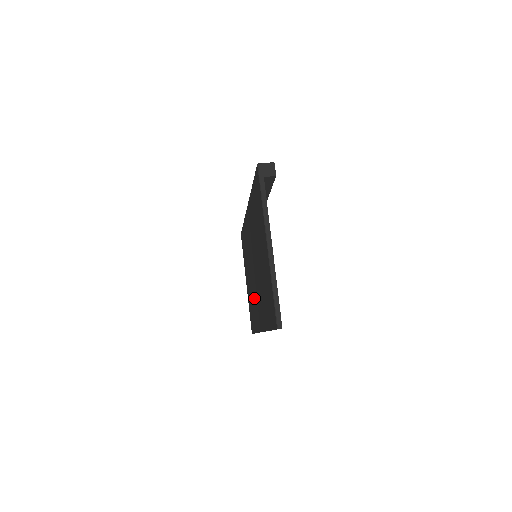
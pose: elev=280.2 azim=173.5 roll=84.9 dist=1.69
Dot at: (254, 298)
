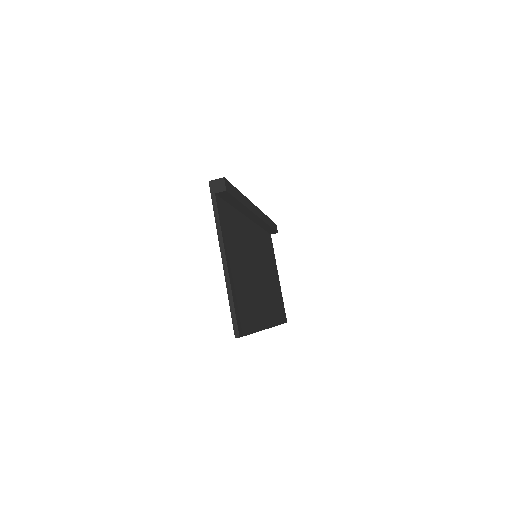
Dot at: occluded
